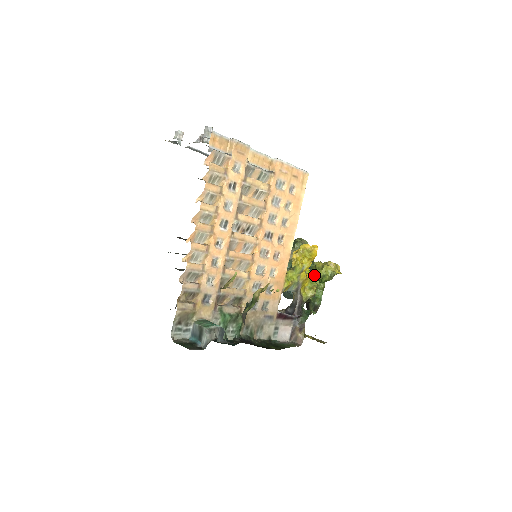
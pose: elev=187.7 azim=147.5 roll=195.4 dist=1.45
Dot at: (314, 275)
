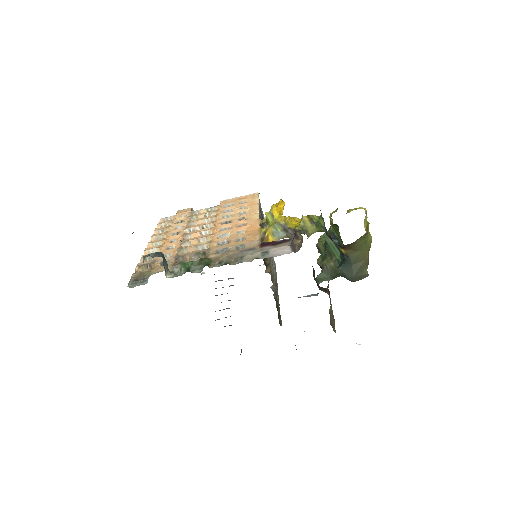
Dot at: (332, 228)
